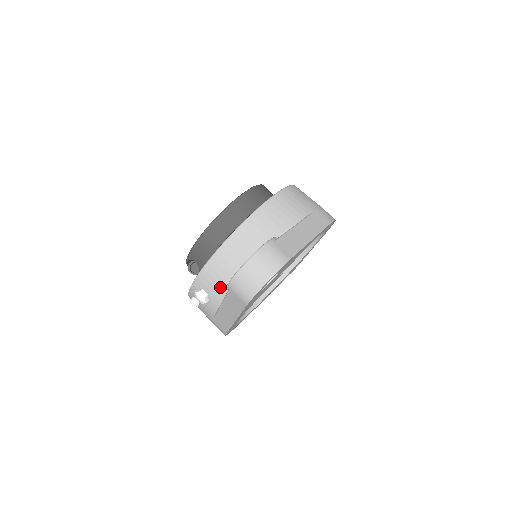
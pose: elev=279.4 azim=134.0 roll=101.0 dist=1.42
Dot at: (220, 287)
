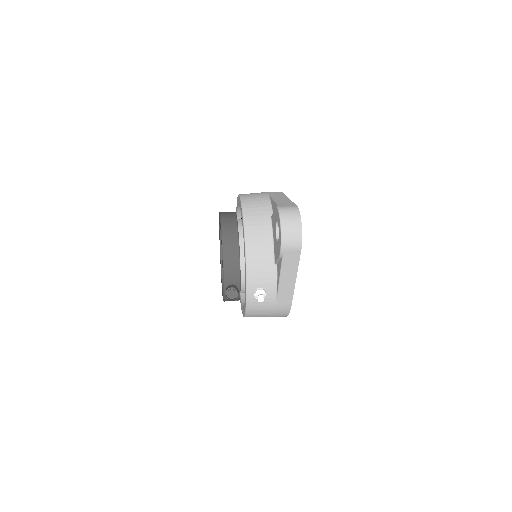
Dot at: (267, 274)
